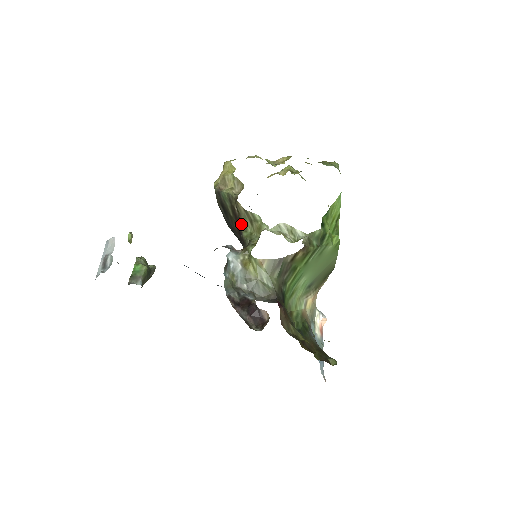
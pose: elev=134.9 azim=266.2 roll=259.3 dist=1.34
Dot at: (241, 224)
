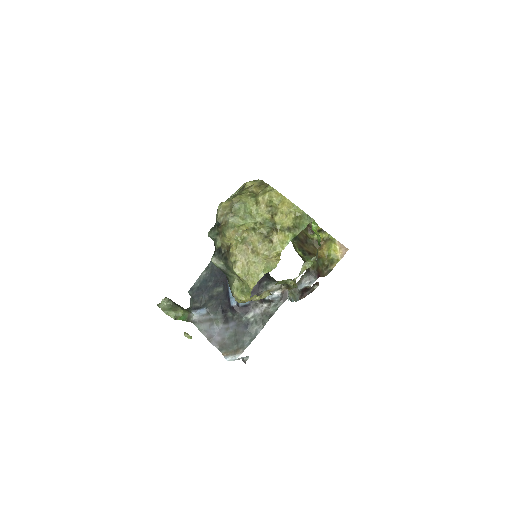
Dot at: occluded
